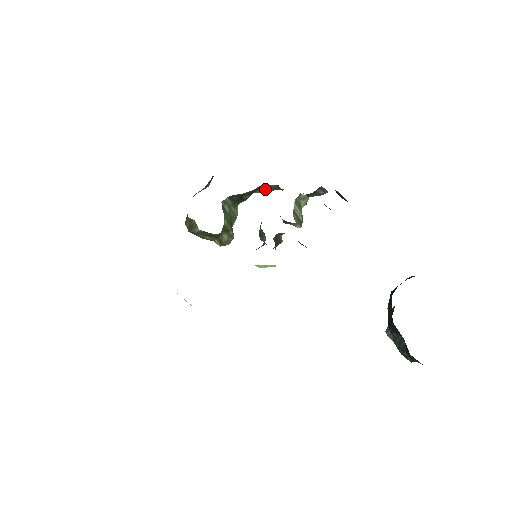
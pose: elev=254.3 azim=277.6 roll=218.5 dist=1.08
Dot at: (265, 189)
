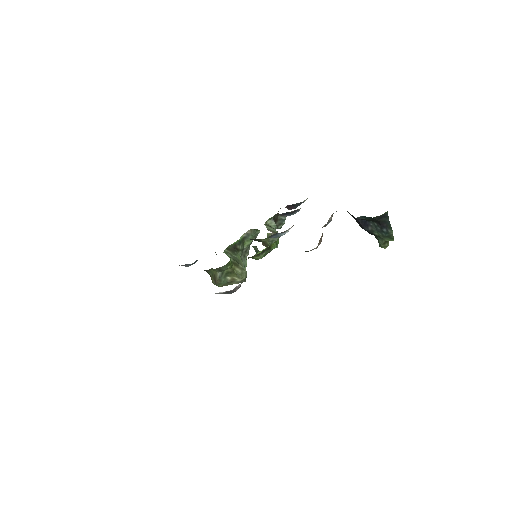
Dot at: (248, 237)
